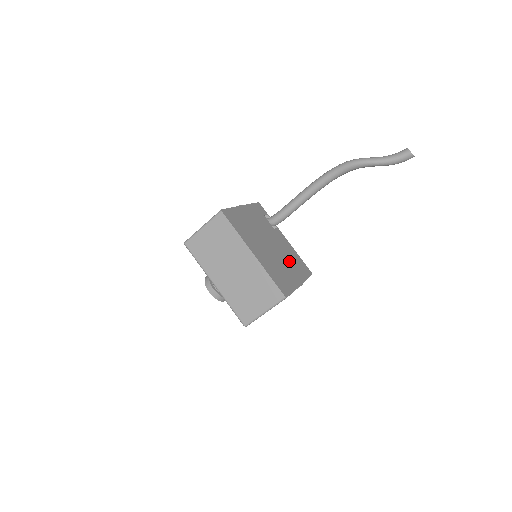
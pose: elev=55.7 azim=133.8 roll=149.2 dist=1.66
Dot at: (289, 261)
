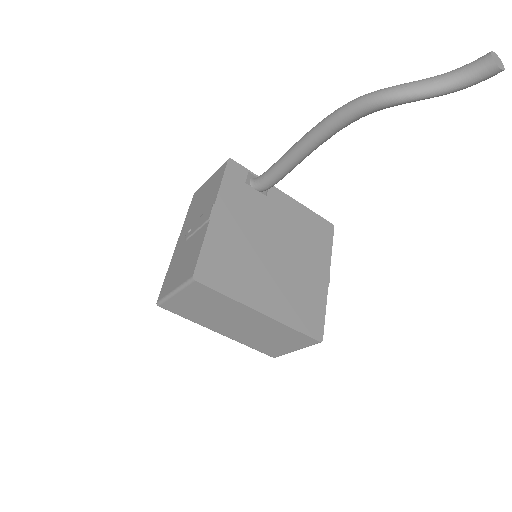
Dot at: (303, 247)
